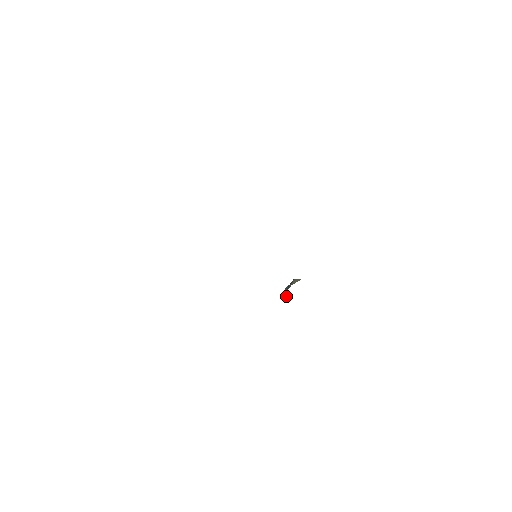
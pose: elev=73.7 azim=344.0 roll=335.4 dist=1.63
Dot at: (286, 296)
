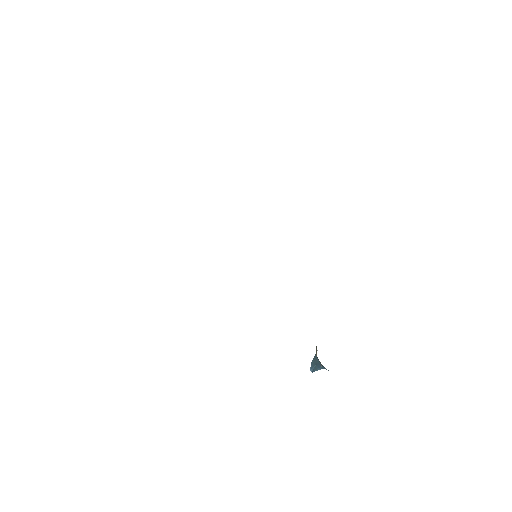
Dot at: (317, 362)
